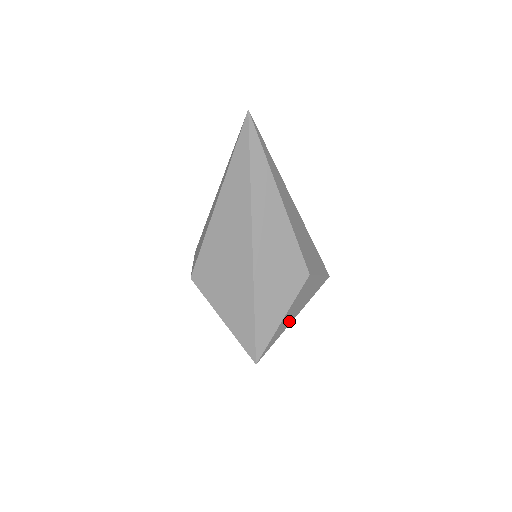
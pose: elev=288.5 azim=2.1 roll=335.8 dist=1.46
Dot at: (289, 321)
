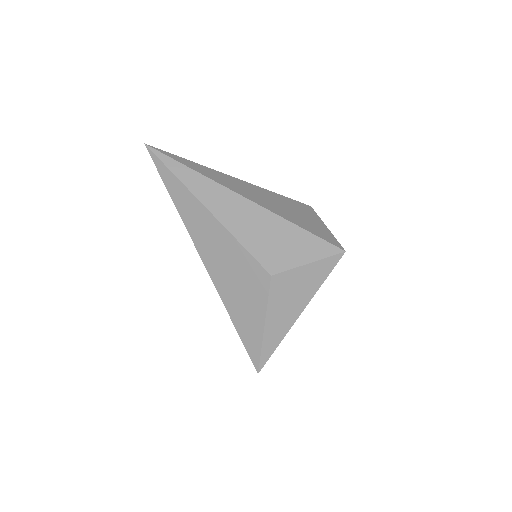
Dot at: (287, 323)
